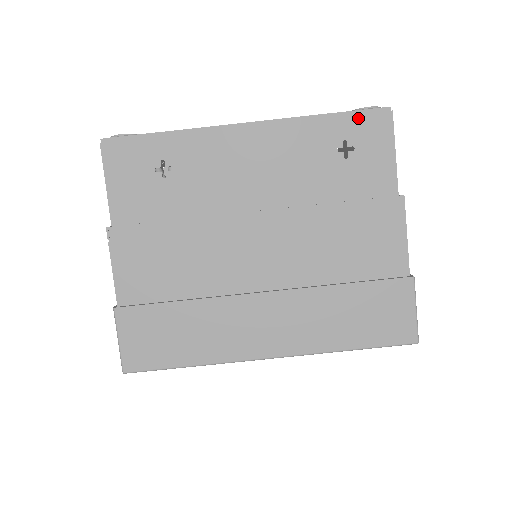
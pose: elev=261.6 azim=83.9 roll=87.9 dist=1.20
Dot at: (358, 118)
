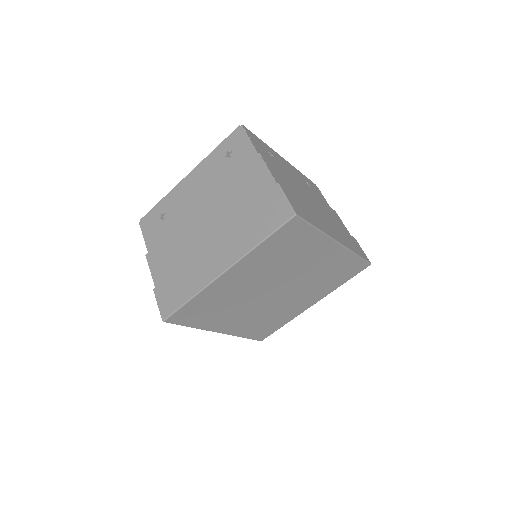
Dot at: (229, 139)
